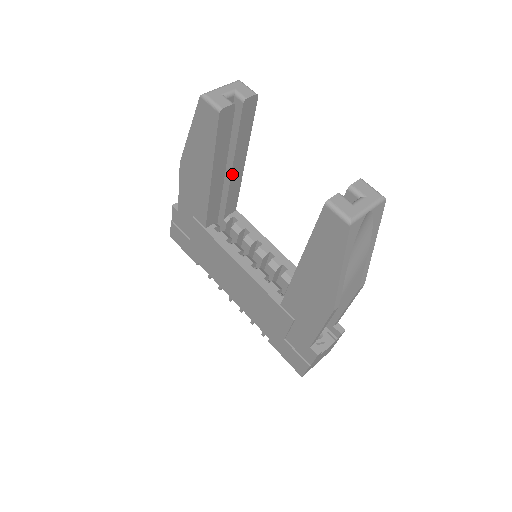
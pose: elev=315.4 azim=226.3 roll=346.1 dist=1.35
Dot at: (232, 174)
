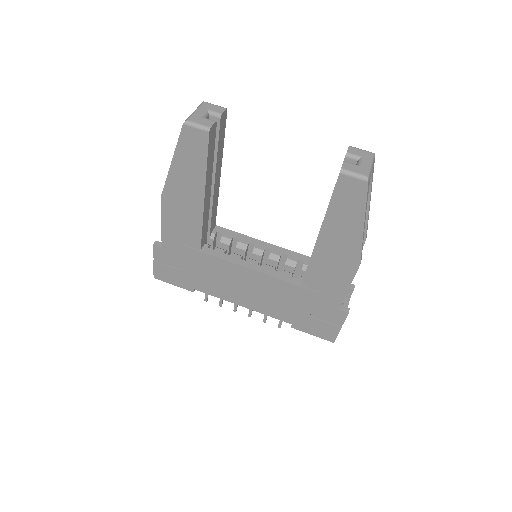
Dot at: (214, 190)
